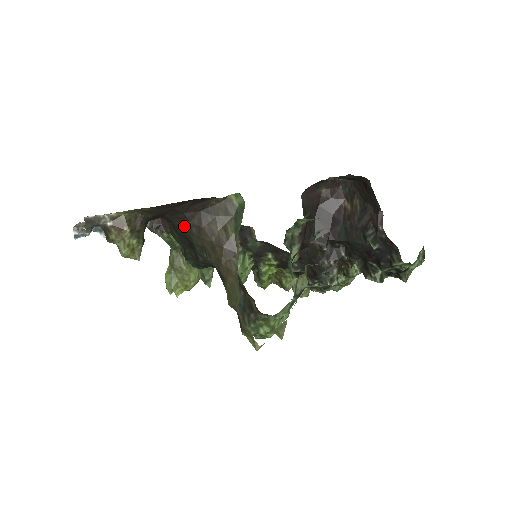
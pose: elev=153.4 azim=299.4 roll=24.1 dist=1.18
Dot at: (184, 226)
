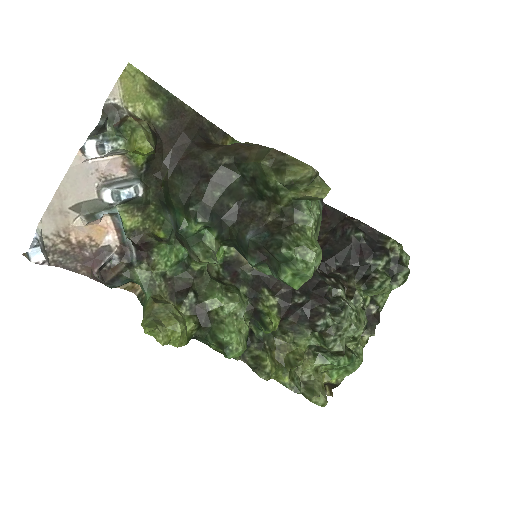
Dot at: (191, 154)
